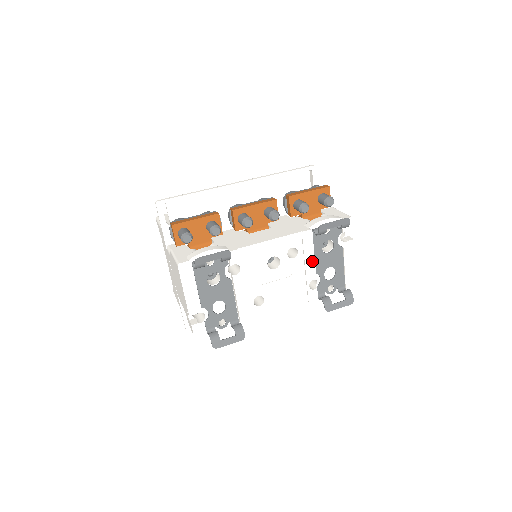
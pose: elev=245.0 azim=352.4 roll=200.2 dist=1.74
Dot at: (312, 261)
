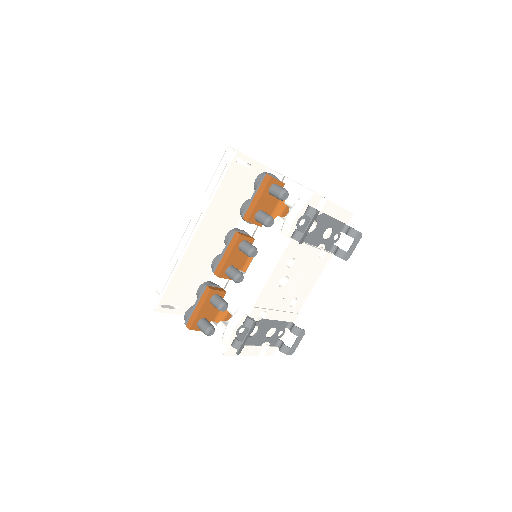
Dot at: (309, 248)
